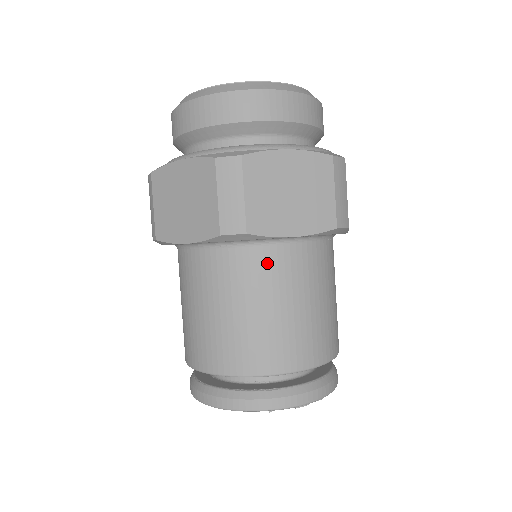
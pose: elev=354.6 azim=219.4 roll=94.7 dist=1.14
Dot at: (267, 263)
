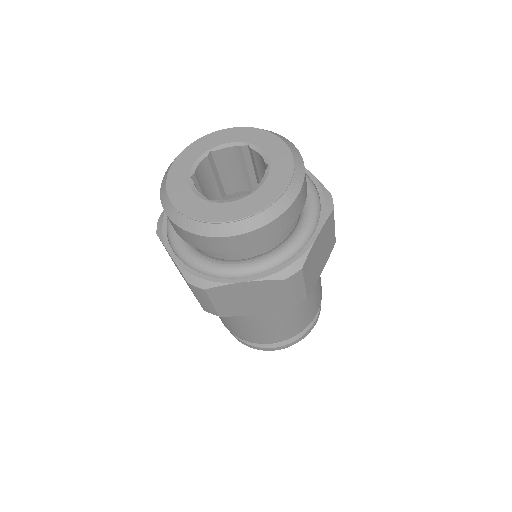
Dot at: occluded
